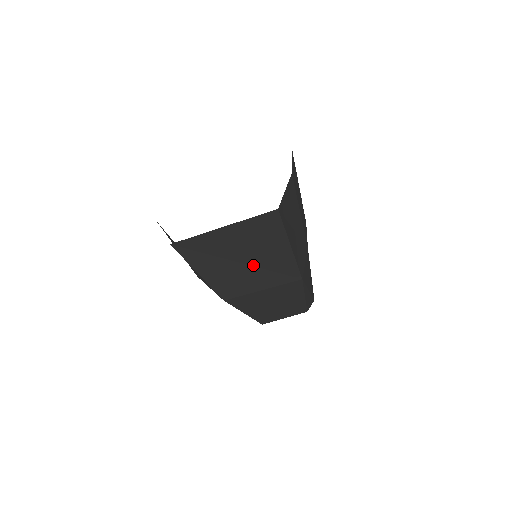
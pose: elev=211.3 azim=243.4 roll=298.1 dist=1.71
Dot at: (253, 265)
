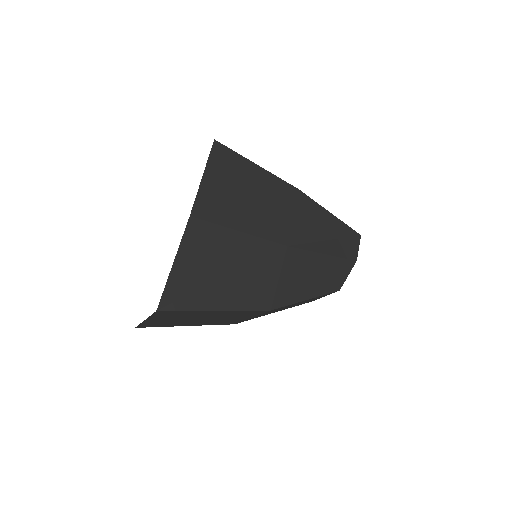
Dot at: (213, 317)
